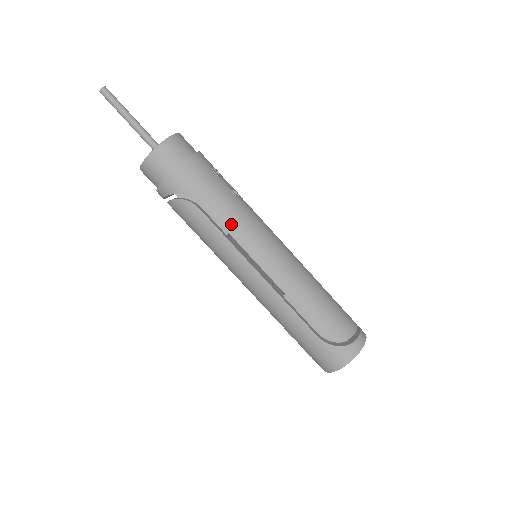
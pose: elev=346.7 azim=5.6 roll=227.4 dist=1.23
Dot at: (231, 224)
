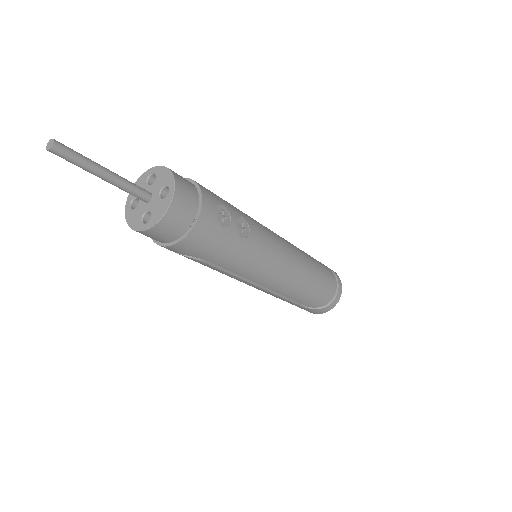
Dot at: (238, 269)
